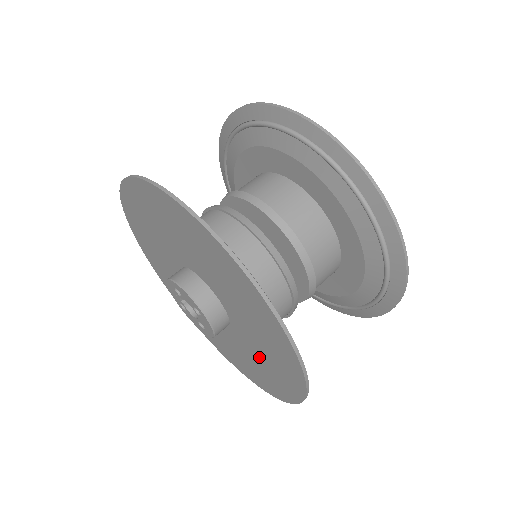
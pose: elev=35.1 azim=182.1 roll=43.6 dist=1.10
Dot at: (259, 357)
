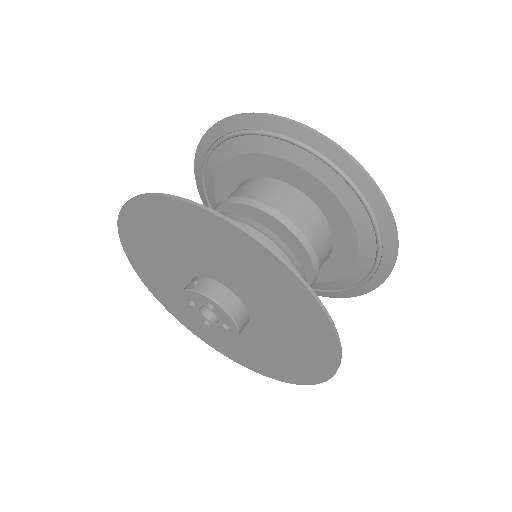
Dot at: (242, 346)
